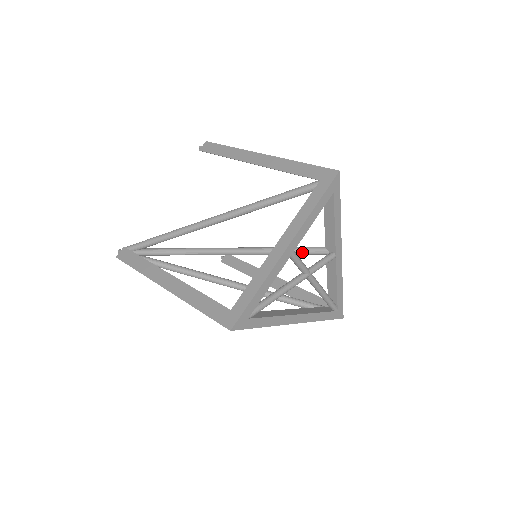
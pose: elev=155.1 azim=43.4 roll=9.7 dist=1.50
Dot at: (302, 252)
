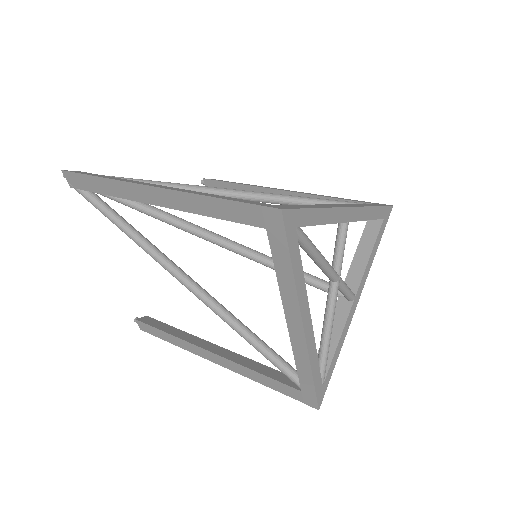
Dot at: (313, 279)
